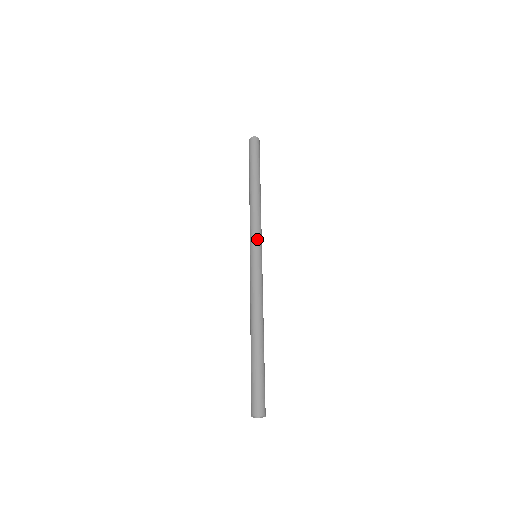
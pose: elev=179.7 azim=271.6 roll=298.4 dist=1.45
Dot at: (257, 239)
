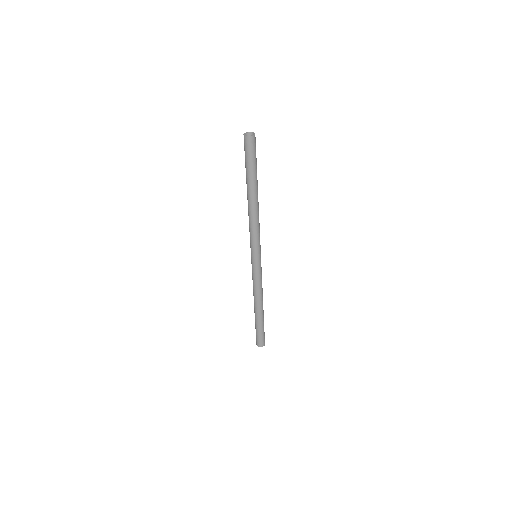
Dot at: (260, 246)
